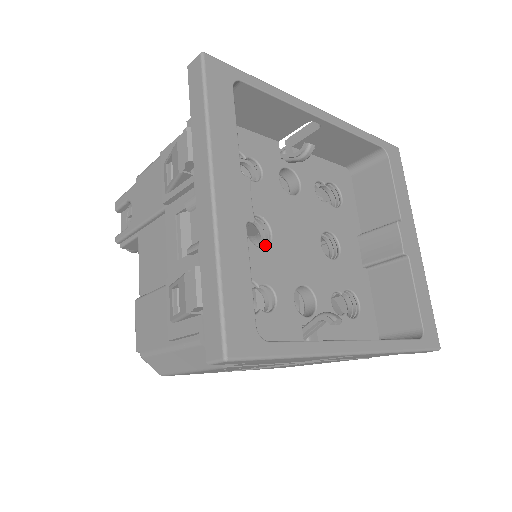
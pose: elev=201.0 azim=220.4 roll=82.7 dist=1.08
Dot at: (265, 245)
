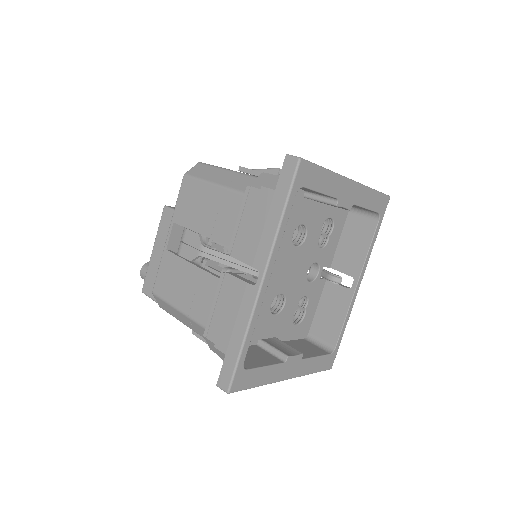
Dot at: (282, 296)
